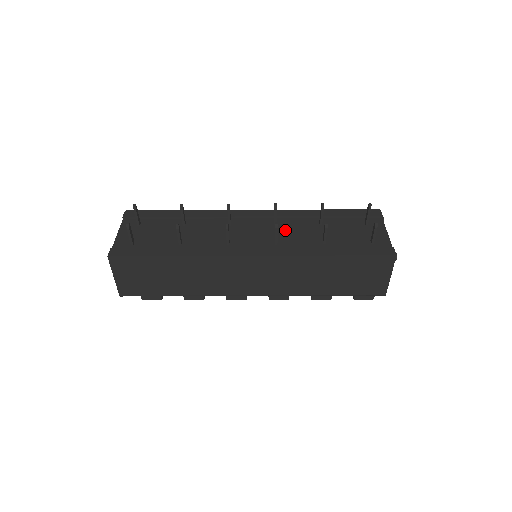
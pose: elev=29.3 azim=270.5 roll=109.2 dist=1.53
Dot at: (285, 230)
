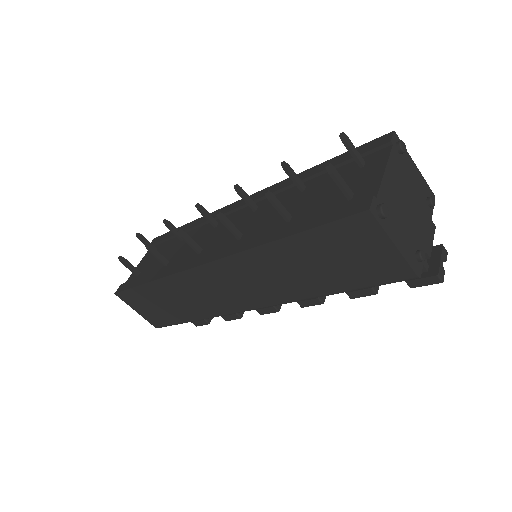
Dot at: (260, 215)
